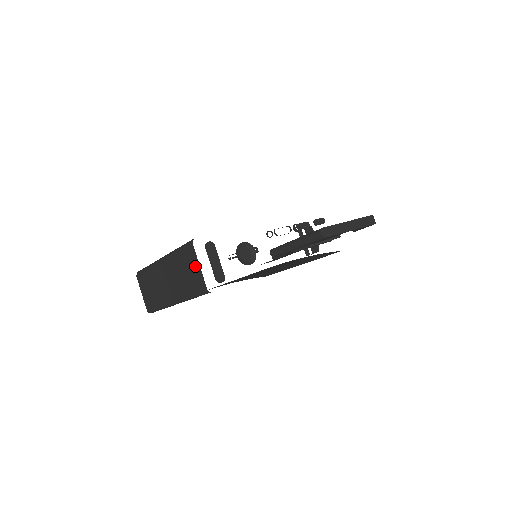
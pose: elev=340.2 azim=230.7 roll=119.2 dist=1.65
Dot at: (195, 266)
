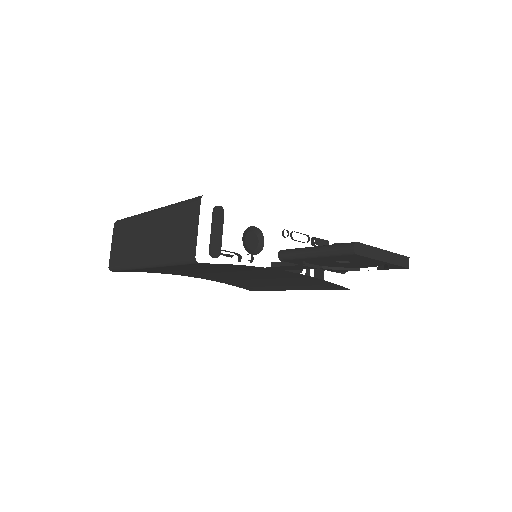
Dot at: (192, 226)
